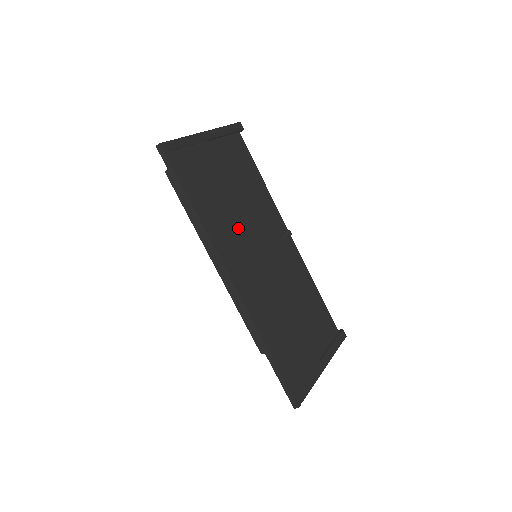
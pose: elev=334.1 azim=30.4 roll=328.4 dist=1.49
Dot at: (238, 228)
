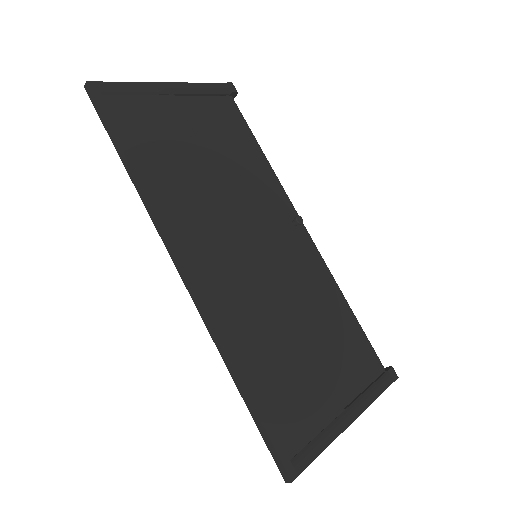
Dot at: (209, 202)
